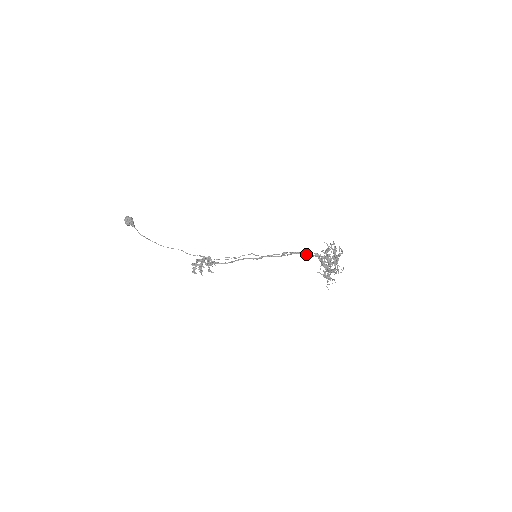
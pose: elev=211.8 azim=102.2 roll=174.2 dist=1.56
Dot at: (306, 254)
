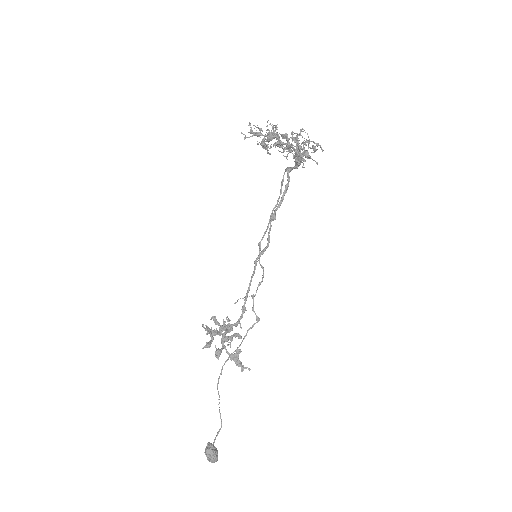
Dot at: (282, 184)
